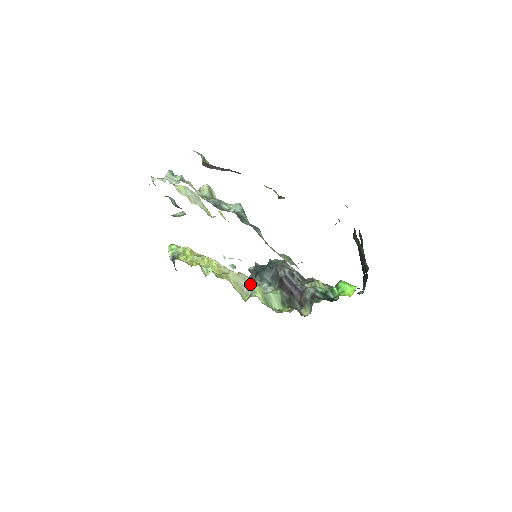
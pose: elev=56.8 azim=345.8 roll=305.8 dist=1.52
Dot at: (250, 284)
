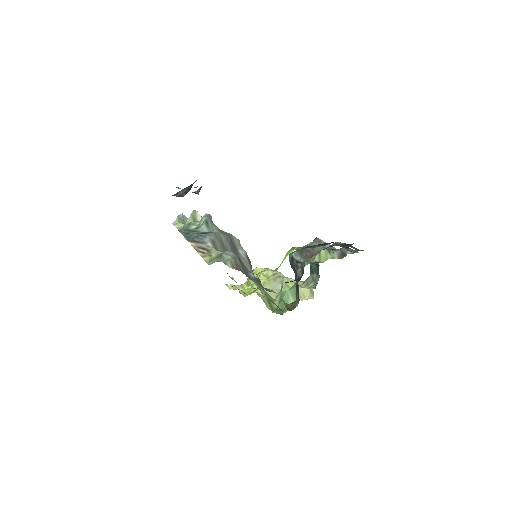
Dot at: occluded
